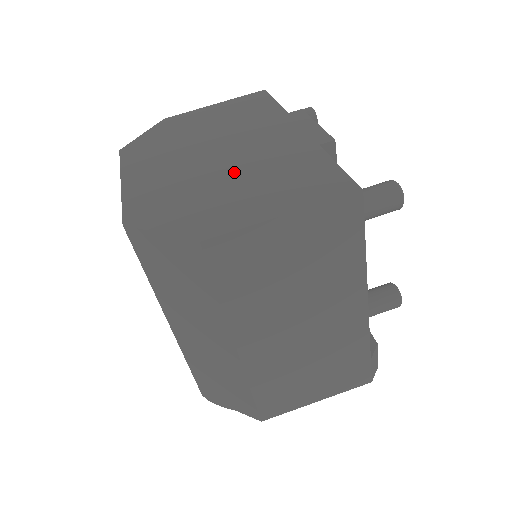
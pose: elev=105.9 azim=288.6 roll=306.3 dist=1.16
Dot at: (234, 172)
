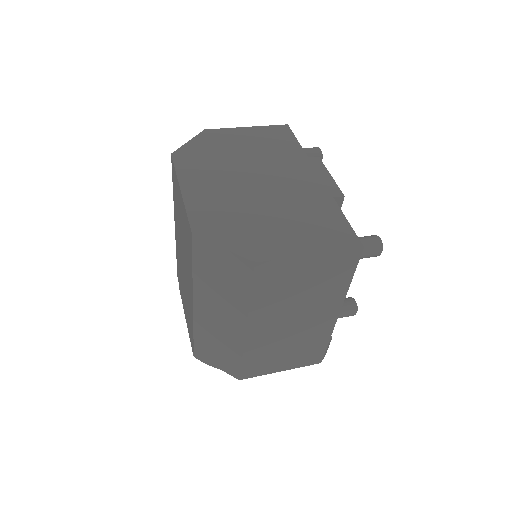
Dot at: (272, 206)
